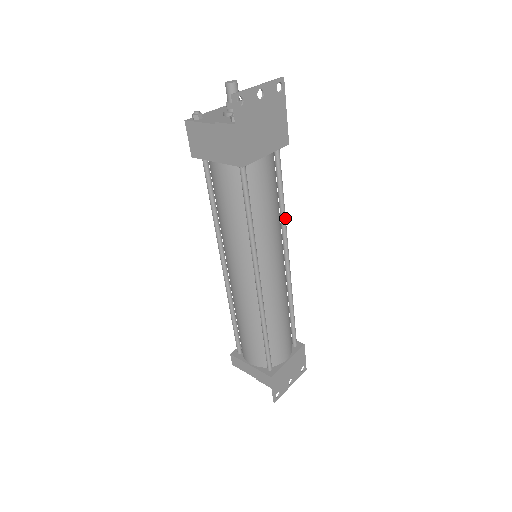
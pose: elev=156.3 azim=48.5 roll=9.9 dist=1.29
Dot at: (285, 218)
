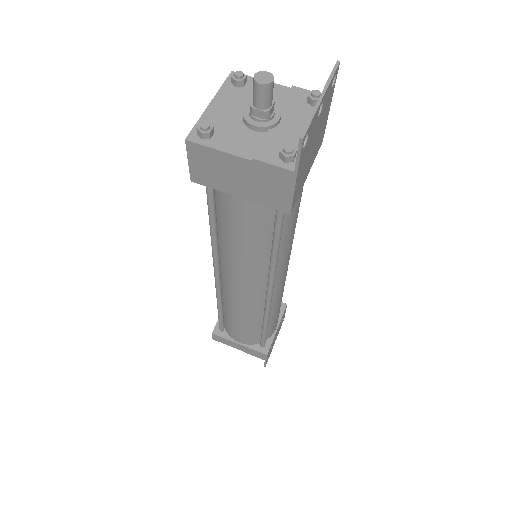
Dot at: occluded
